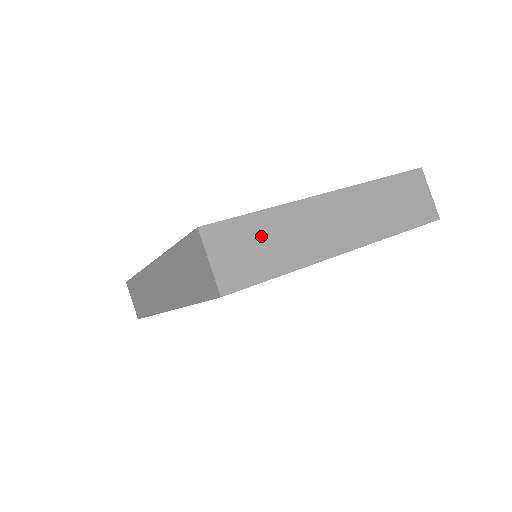
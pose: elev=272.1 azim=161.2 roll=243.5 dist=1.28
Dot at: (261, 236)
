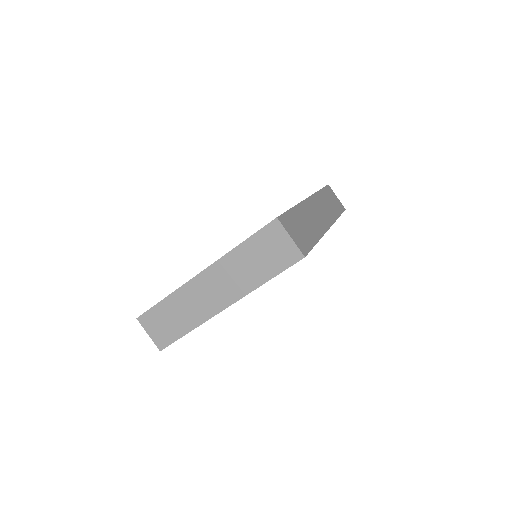
Dot at: (169, 314)
